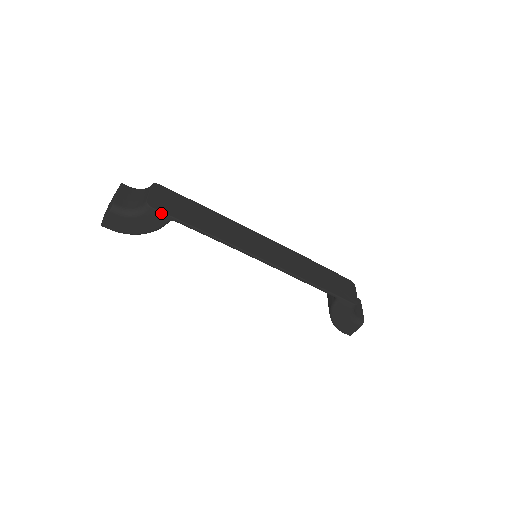
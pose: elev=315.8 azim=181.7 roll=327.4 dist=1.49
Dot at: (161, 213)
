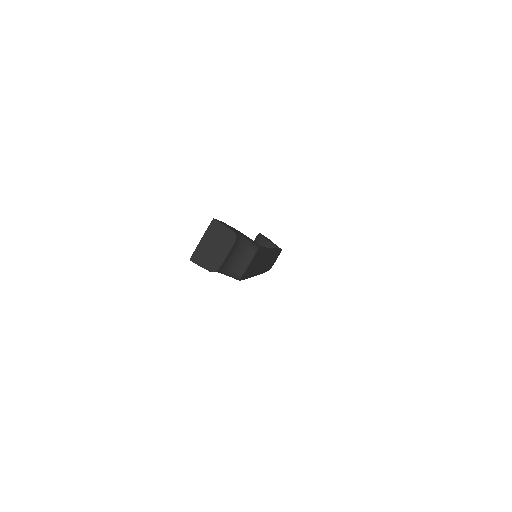
Dot at: occluded
